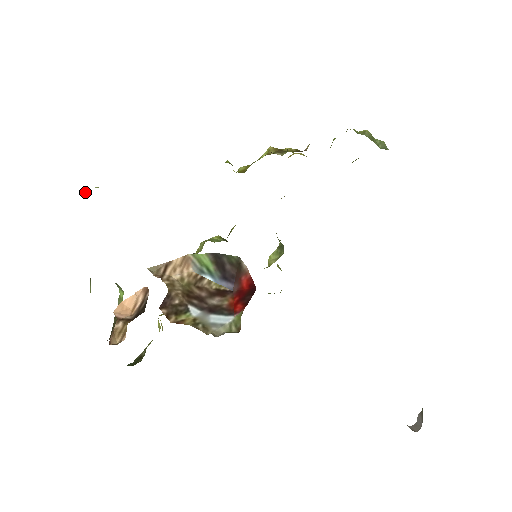
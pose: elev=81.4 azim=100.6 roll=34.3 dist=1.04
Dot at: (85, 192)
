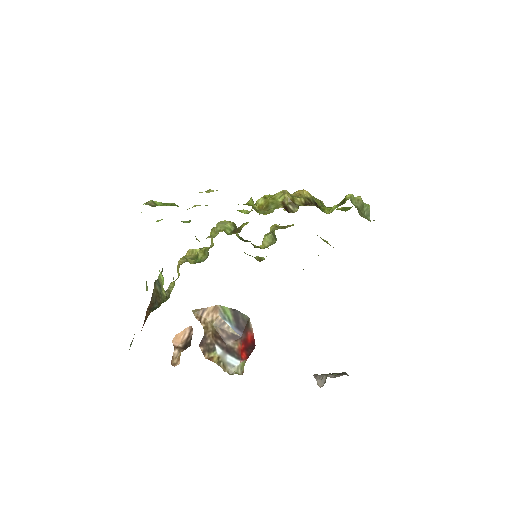
Dot at: occluded
